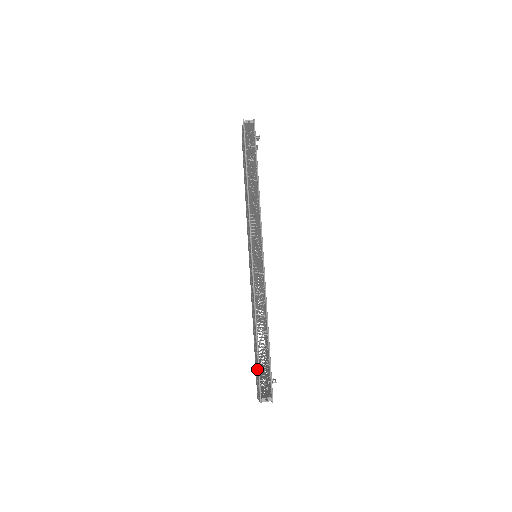
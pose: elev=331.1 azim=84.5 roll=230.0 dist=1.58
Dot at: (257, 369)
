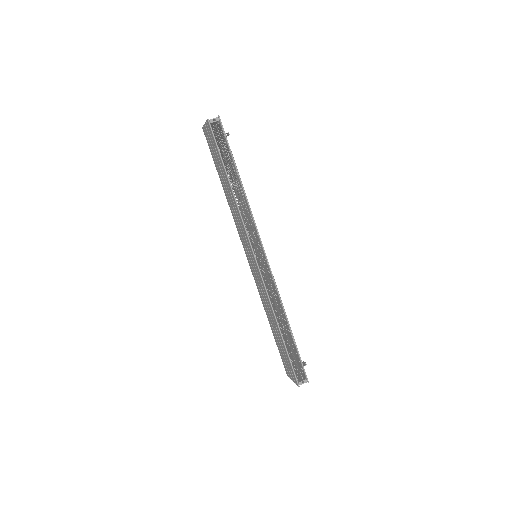
Dot at: (286, 358)
